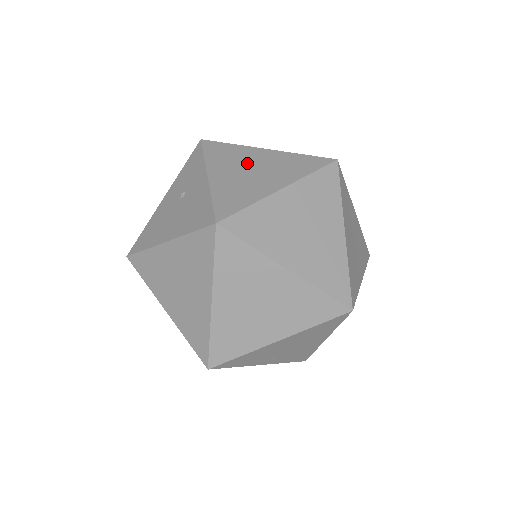
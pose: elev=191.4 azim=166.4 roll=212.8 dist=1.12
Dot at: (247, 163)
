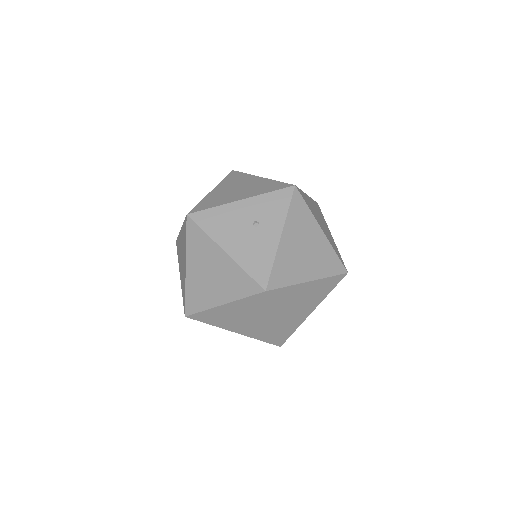
Dot at: (306, 239)
